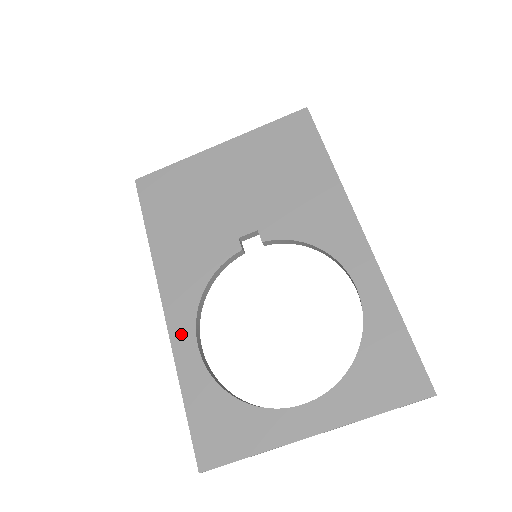
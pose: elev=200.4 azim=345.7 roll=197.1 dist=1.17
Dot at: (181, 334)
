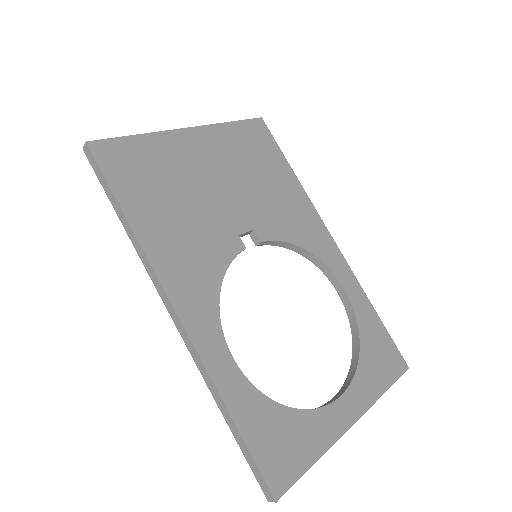
Dot at: (210, 345)
